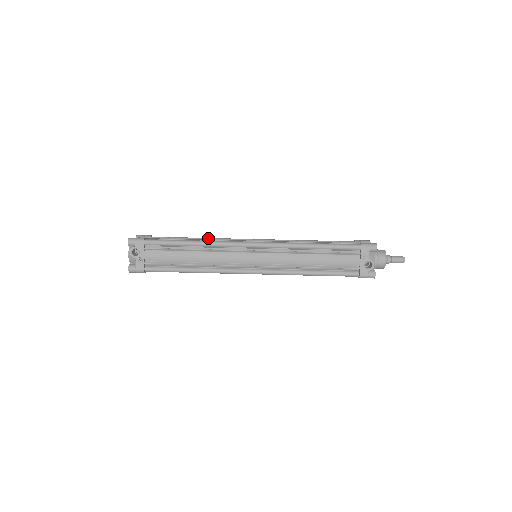
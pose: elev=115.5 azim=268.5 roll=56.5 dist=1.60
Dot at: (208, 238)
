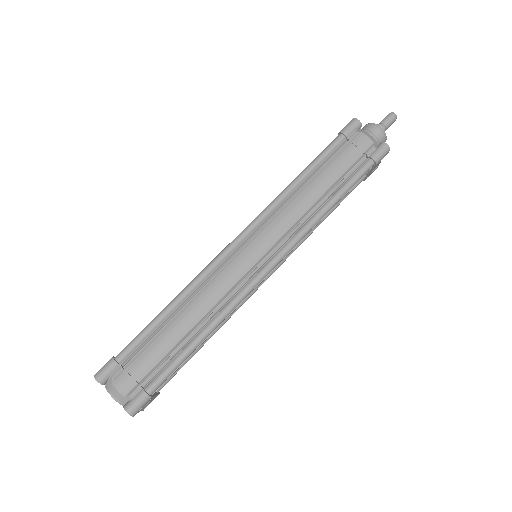
Dot at: (193, 297)
